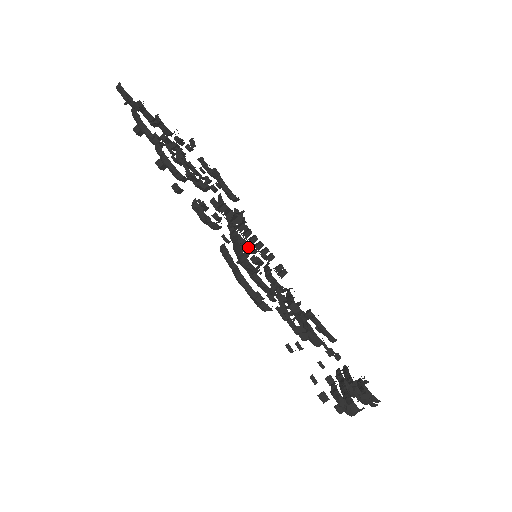
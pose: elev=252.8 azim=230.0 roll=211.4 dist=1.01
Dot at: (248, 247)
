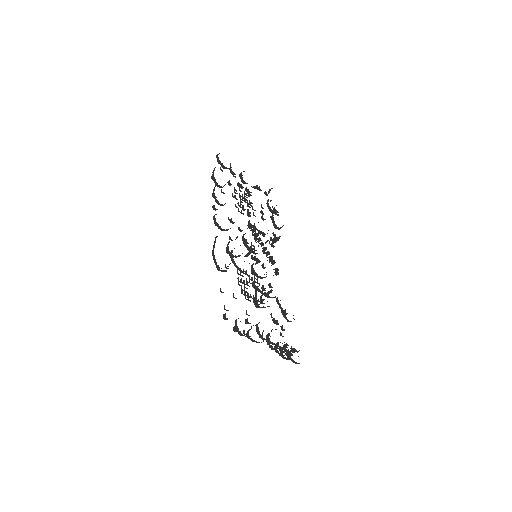
Dot at: (248, 248)
